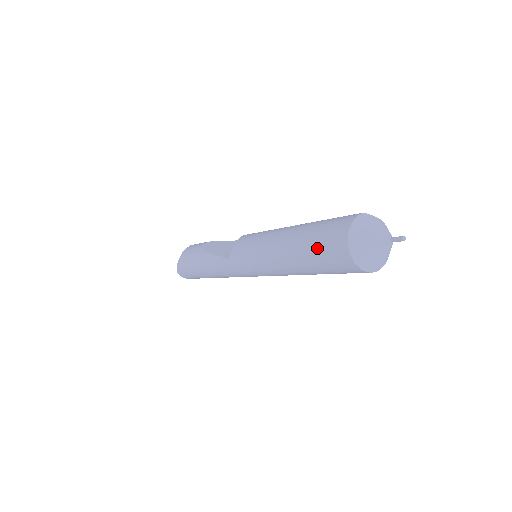
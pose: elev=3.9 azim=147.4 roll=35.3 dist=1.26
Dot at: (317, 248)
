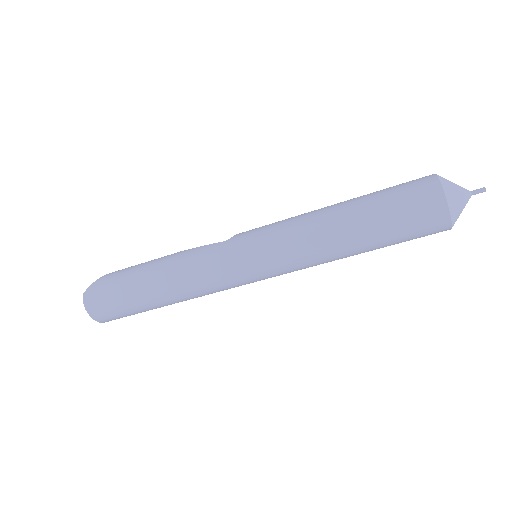
Dot at: (393, 189)
